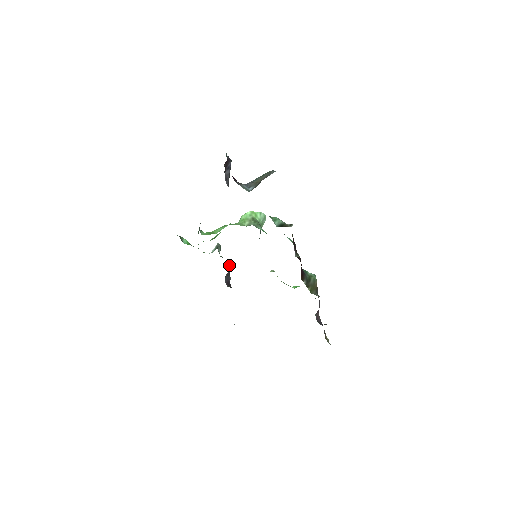
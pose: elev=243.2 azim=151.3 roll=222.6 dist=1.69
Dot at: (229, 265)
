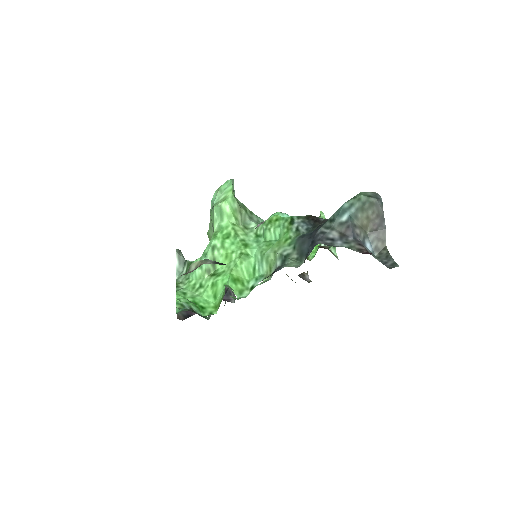
Dot at: occluded
